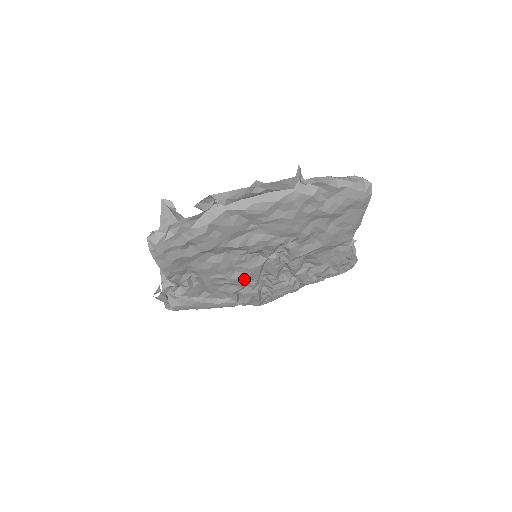
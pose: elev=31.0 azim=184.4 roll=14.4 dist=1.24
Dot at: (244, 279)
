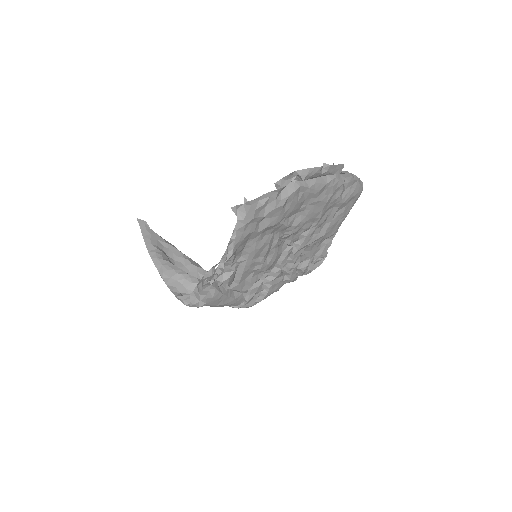
Dot at: (269, 266)
